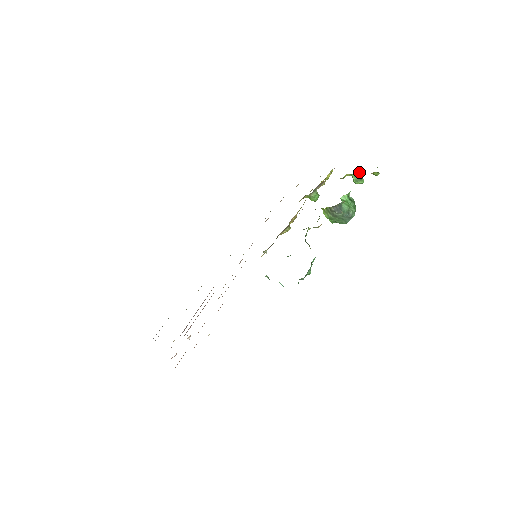
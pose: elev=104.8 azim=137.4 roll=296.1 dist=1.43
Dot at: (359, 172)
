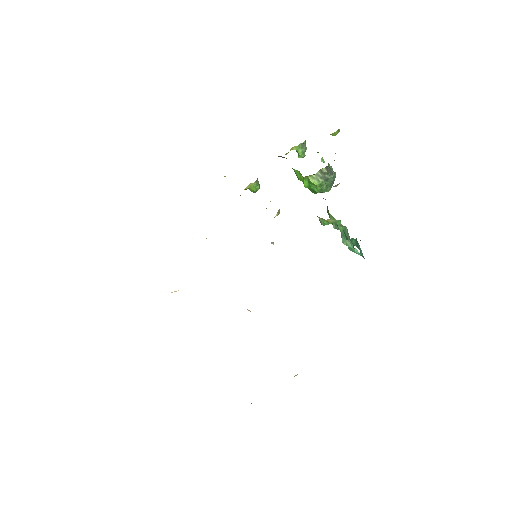
Dot at: (305, 142)
